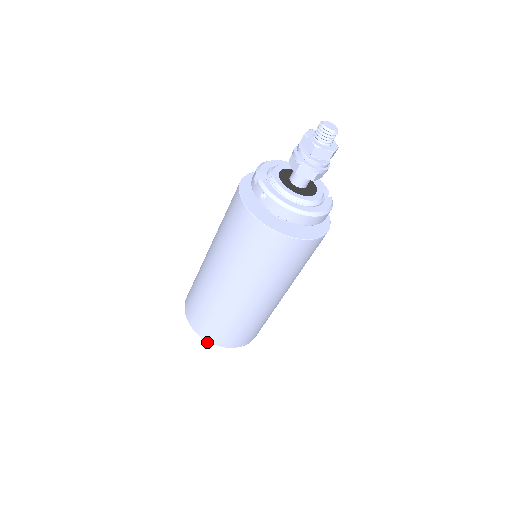
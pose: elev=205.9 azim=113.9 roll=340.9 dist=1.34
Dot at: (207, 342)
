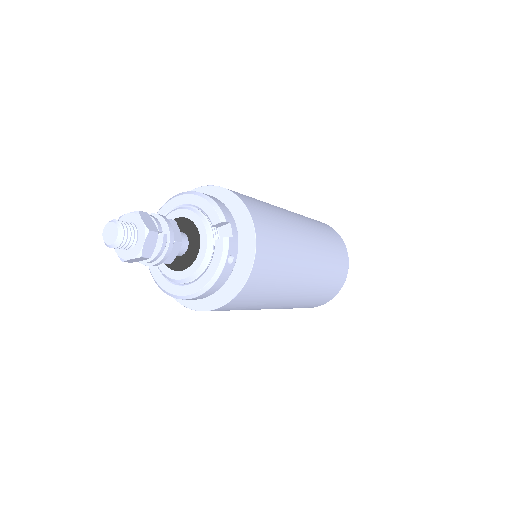
Dot at: occluded
